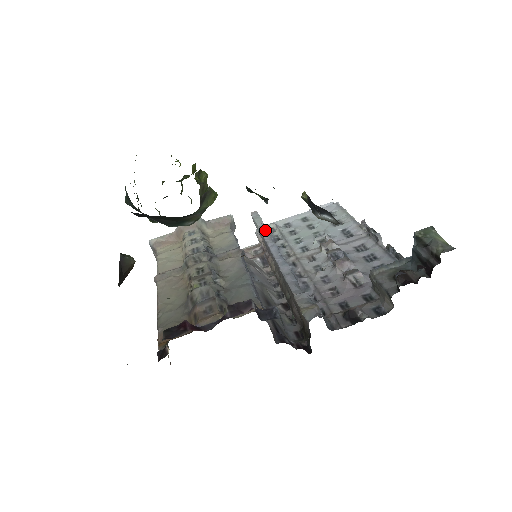
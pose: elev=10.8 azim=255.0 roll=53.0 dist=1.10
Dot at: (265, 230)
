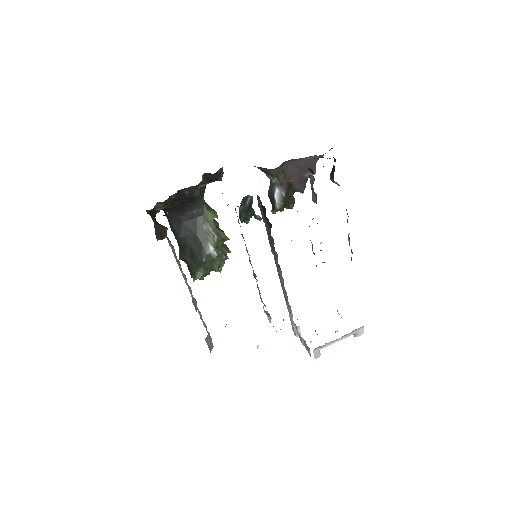
Dot at: occluded
